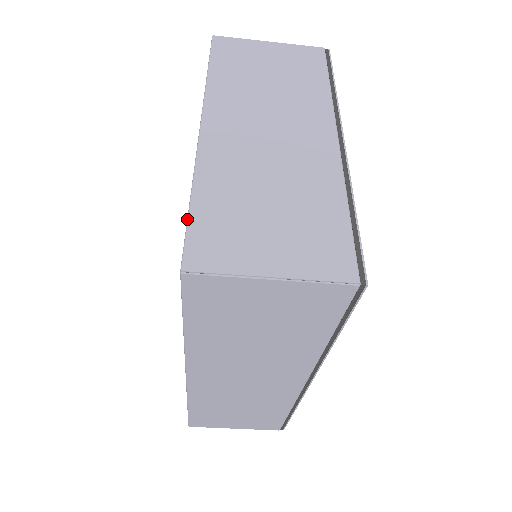
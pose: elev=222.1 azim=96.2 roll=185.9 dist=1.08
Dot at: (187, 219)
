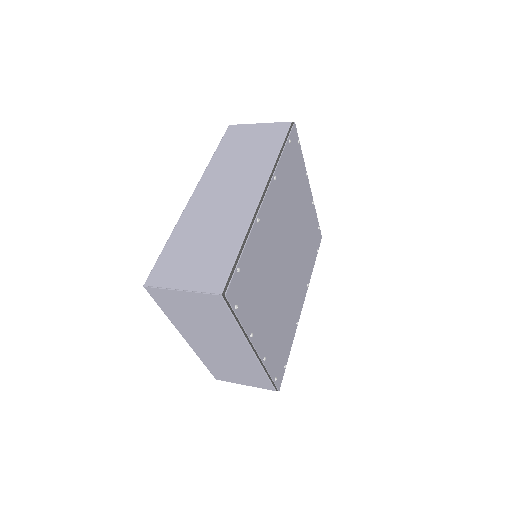
Dot at: occluded
